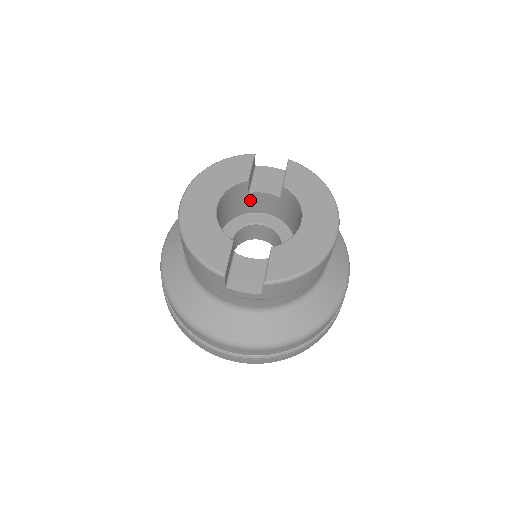
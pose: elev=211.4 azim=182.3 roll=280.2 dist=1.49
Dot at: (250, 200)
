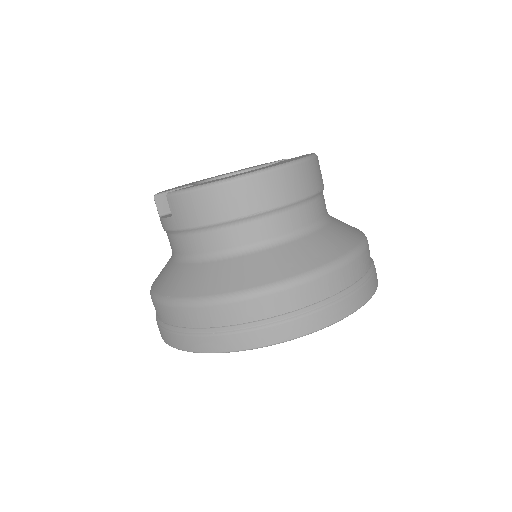
Dot at: occluded
